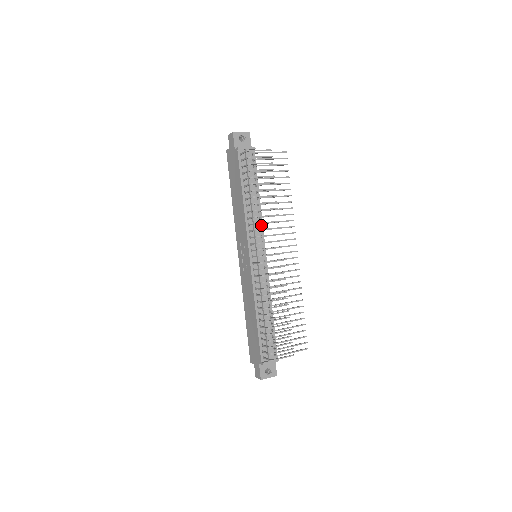
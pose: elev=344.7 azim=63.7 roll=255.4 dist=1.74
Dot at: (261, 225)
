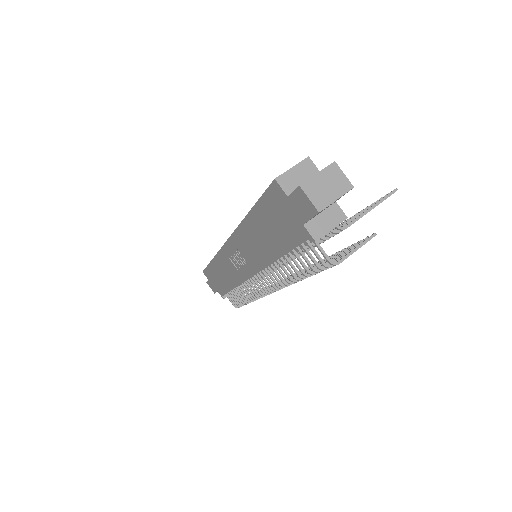
Dot at: occluded
